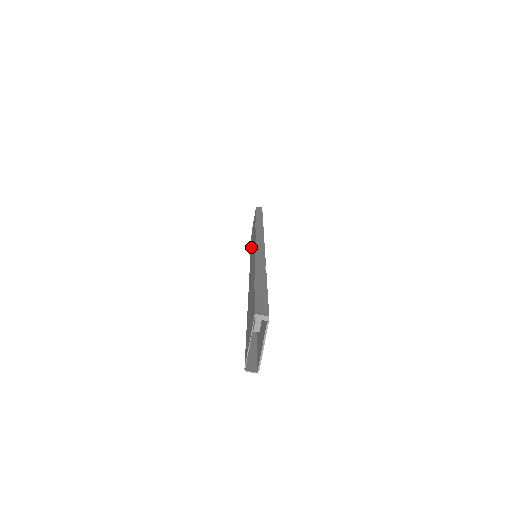
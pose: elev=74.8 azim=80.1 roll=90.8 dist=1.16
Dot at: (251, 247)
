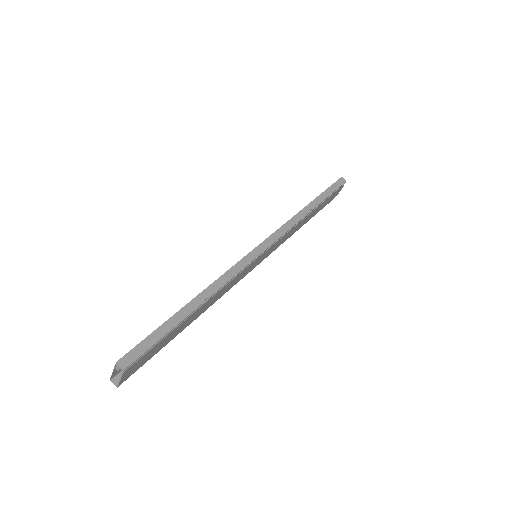
Dot at: occluded
